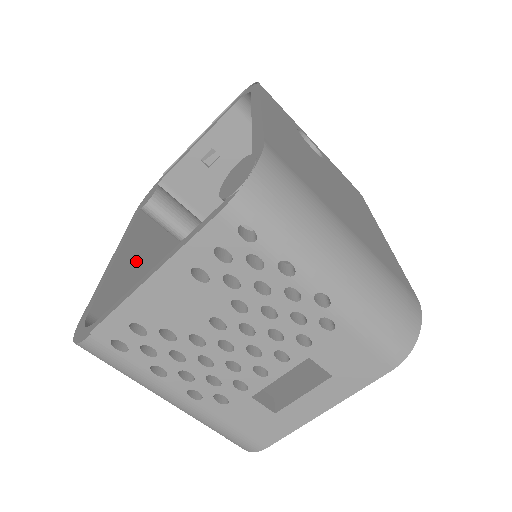
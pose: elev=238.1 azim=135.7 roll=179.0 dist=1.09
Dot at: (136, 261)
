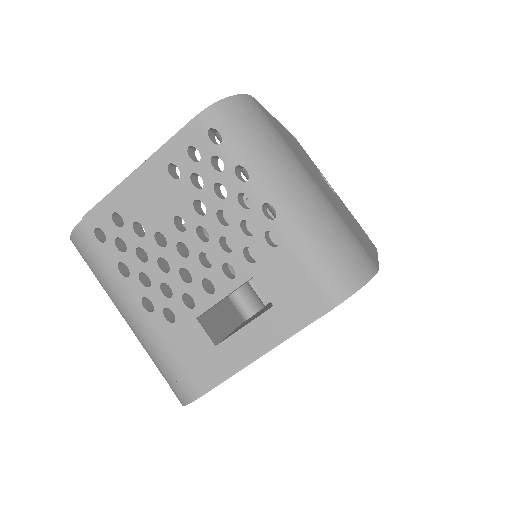
Dot at: occluded
